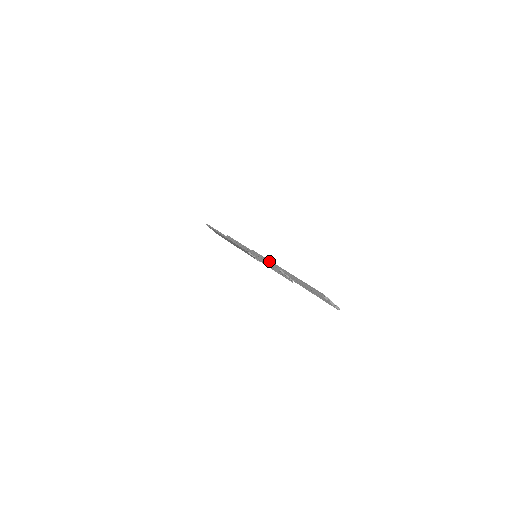
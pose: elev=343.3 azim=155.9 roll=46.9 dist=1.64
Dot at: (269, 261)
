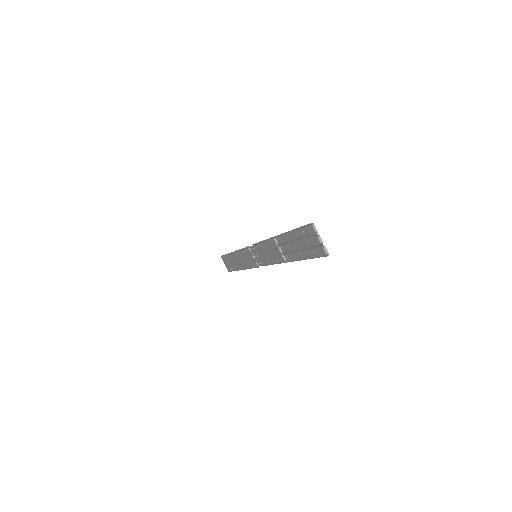
Dot at: (266, 239)
